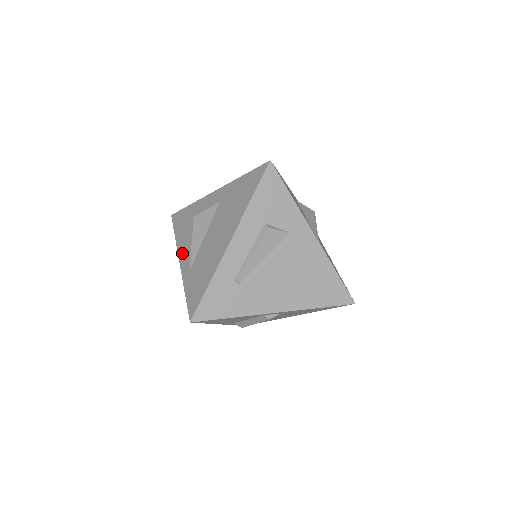
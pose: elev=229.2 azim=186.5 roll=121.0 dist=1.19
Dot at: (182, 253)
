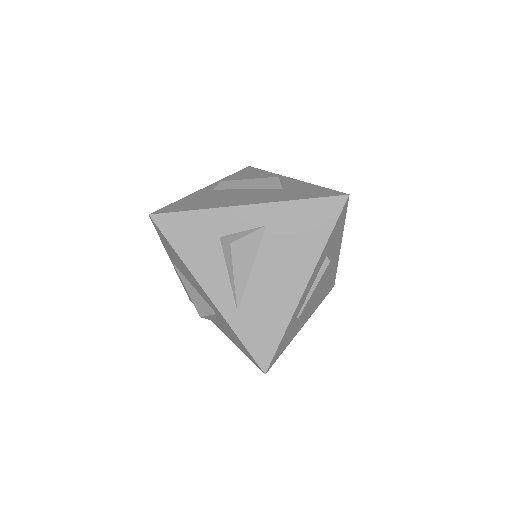
Dot at: (209, 284)
